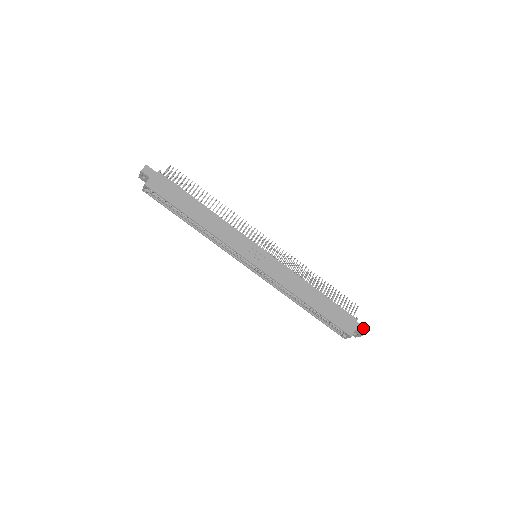
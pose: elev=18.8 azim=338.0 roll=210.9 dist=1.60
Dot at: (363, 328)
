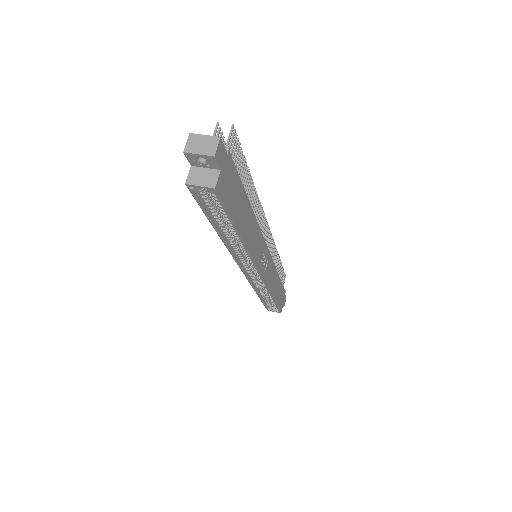
Dot at: occluded
